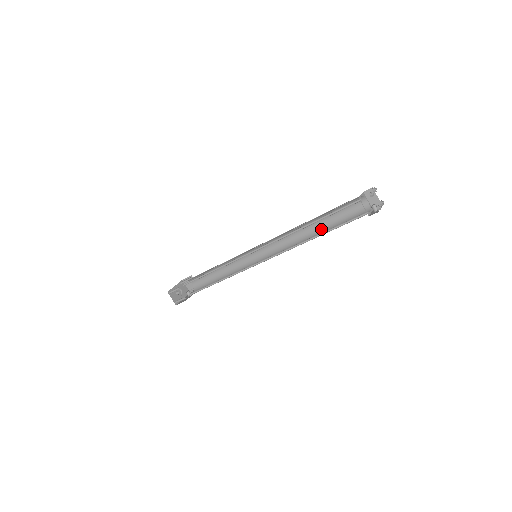
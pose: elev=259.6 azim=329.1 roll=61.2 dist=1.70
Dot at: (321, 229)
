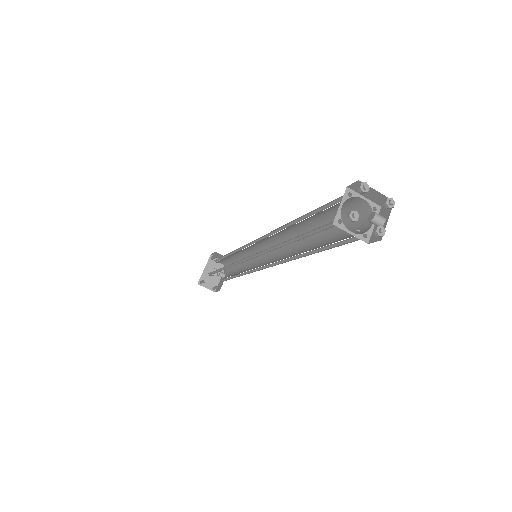
Dot at: occluded
